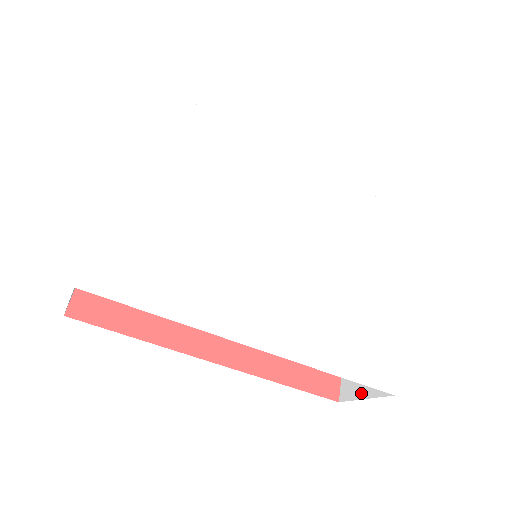
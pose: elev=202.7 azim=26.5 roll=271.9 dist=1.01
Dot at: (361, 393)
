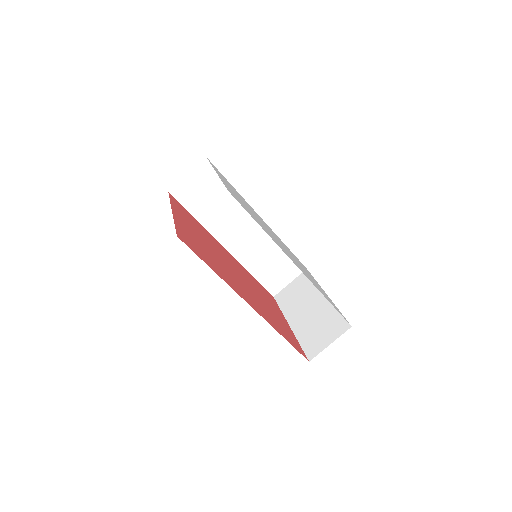
Dot at: (326, 344)
